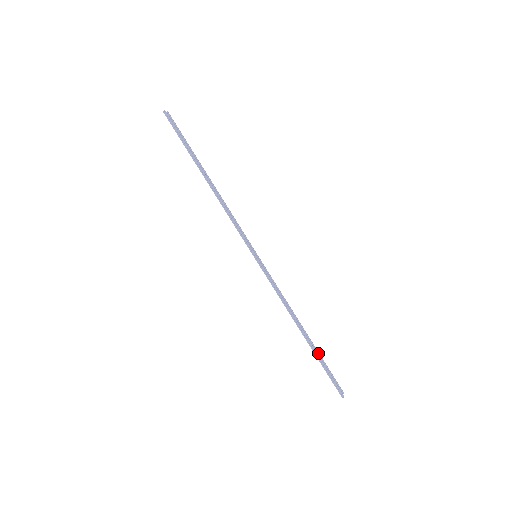
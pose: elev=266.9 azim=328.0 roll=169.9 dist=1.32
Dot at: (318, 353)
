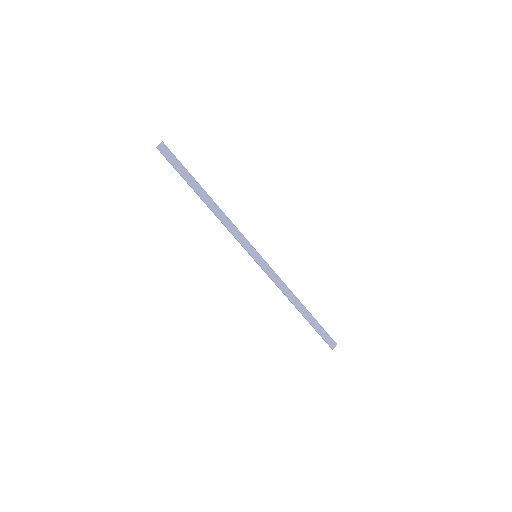
Dot at: (315, 320)
